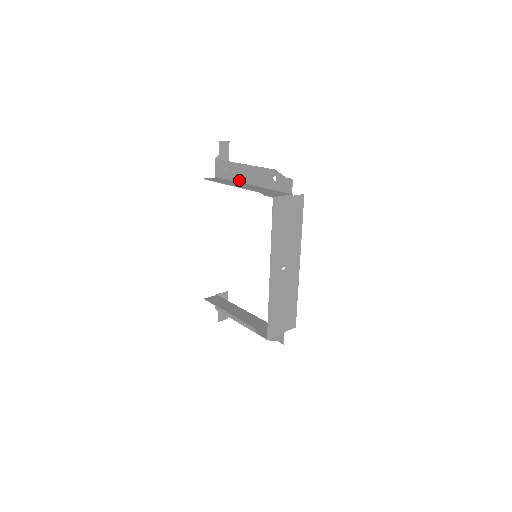
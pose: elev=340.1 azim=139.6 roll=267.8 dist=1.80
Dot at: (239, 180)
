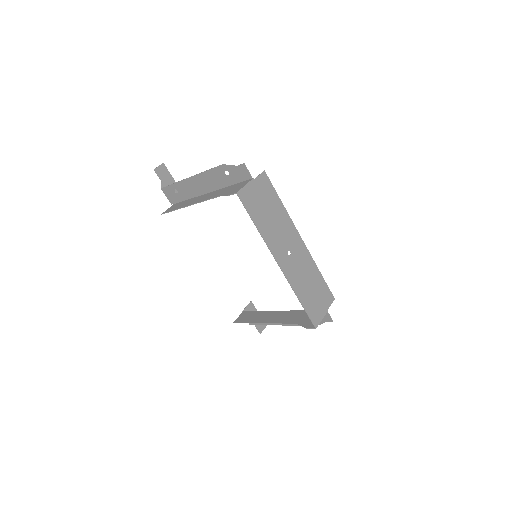
Dot at: (195, 195)
